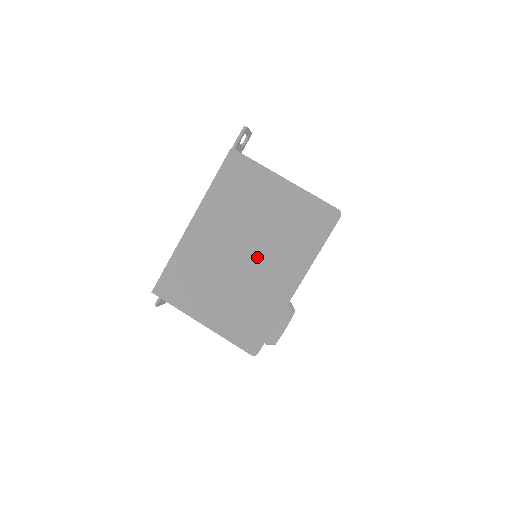
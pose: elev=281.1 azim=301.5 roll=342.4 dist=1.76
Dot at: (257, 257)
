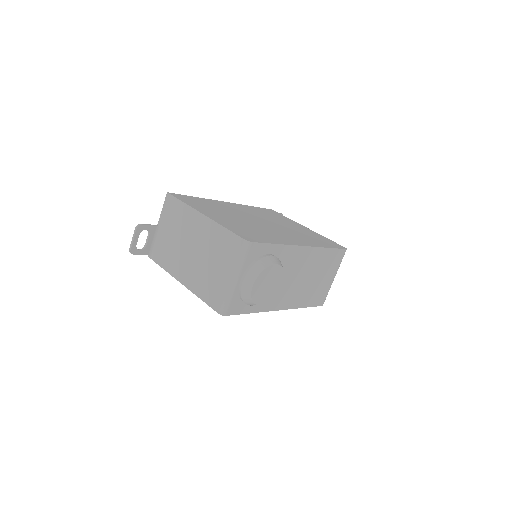
Dot at: (274, 227)
